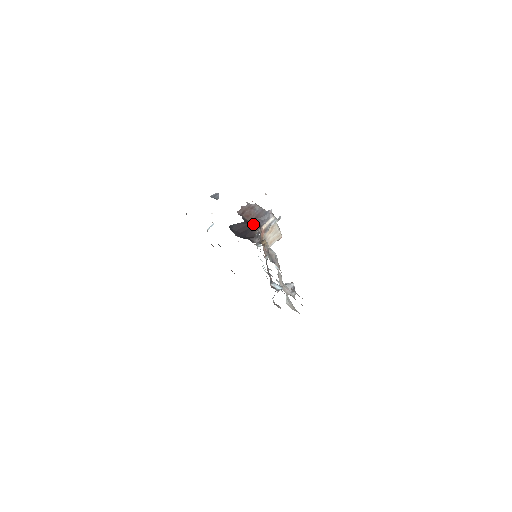
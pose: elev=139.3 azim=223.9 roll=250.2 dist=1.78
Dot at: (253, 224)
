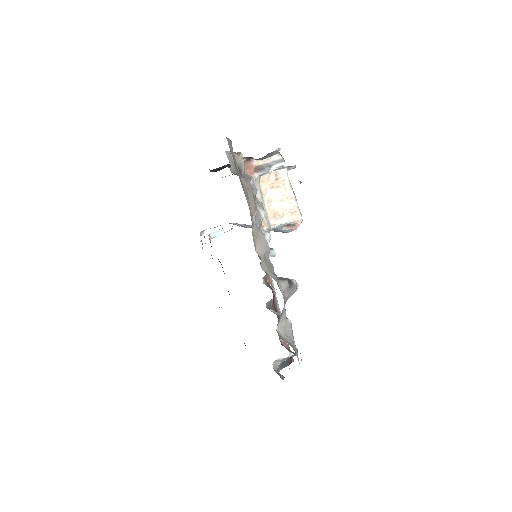
Dot at: occluded
